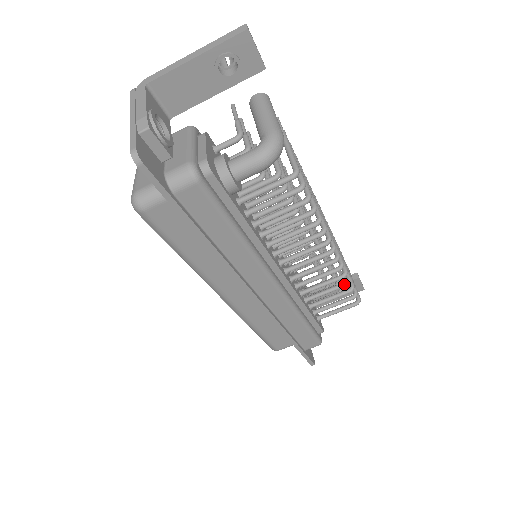
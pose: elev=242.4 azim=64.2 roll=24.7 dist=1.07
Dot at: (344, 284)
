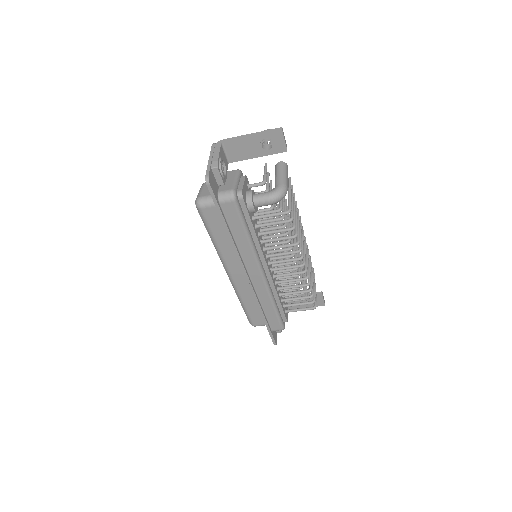
Dot at: (307, 291)
